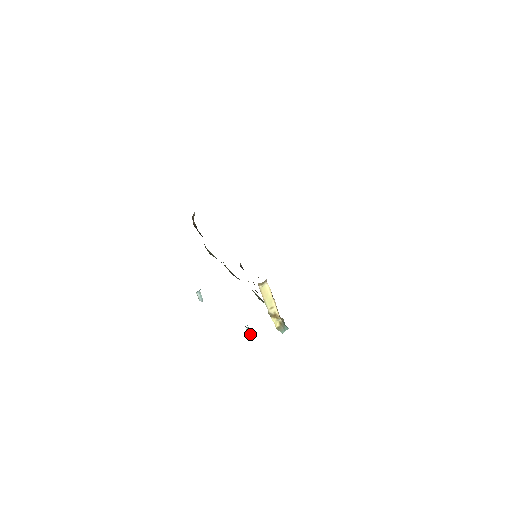
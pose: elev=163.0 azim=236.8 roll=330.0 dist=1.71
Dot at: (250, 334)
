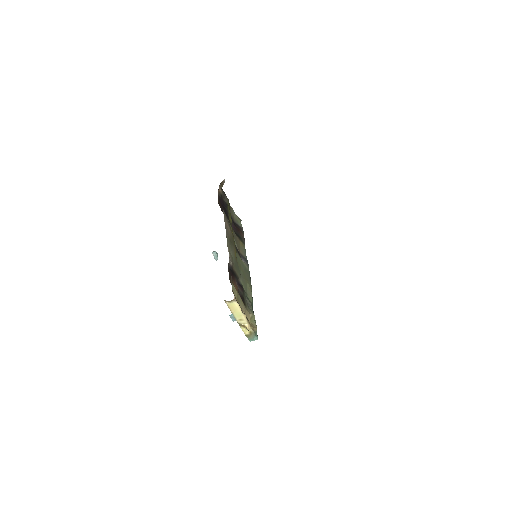
Dot at: (234, 319)
